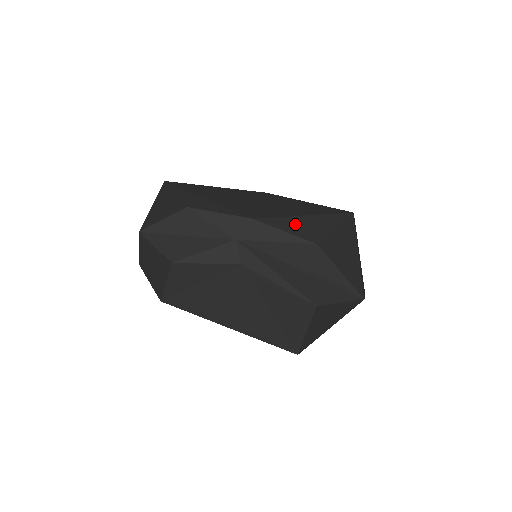
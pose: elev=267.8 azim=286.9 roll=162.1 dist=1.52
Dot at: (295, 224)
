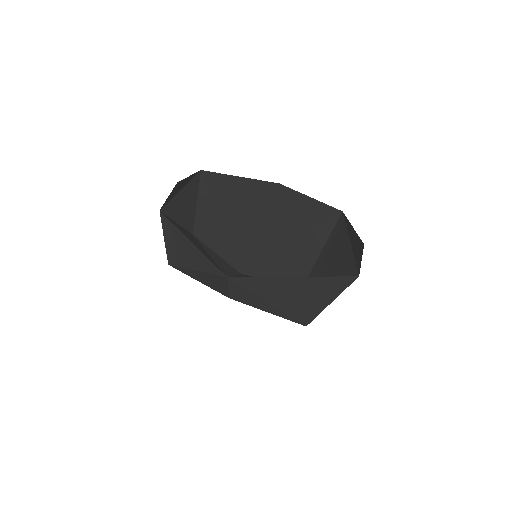
Dot at: (285, 260)
